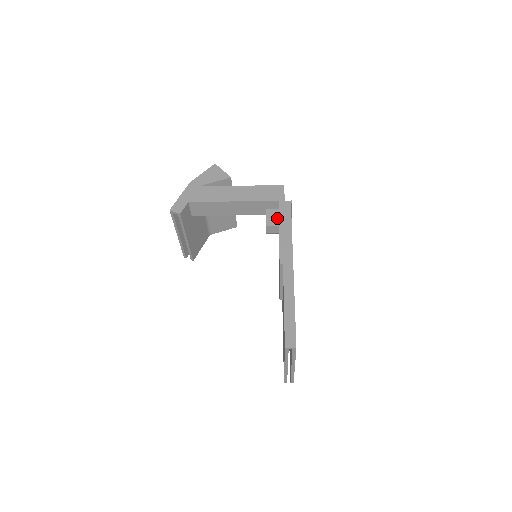
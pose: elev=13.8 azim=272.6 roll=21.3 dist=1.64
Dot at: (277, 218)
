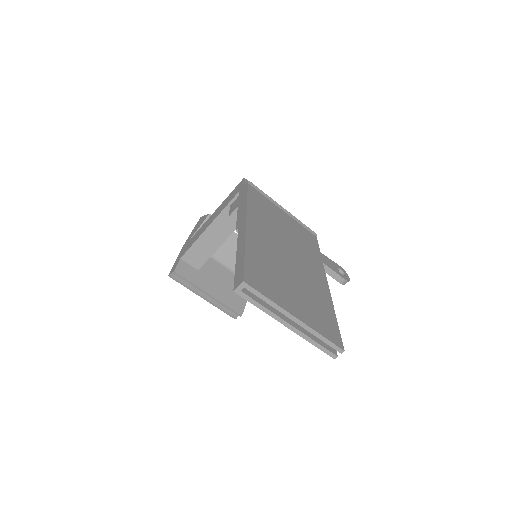
Dot at: (237, 203)
